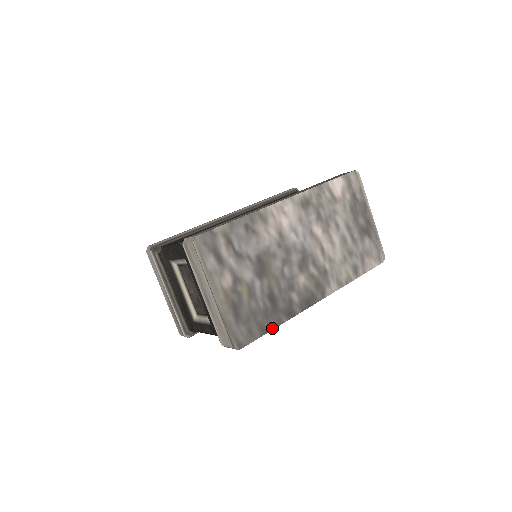
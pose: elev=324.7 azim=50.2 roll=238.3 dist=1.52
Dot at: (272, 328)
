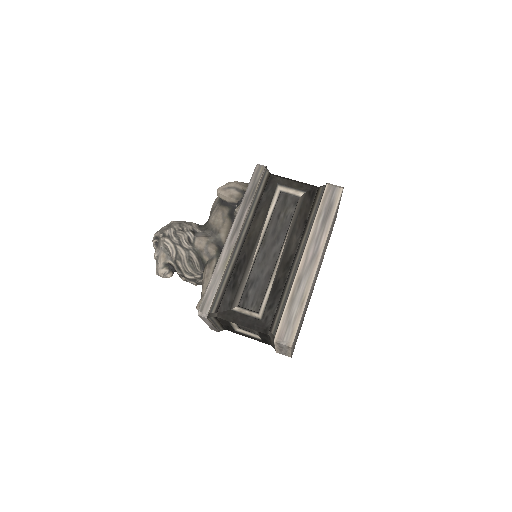
Dot at: occluded
